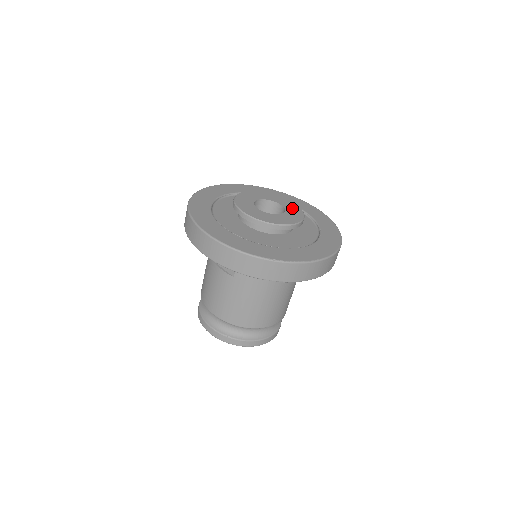
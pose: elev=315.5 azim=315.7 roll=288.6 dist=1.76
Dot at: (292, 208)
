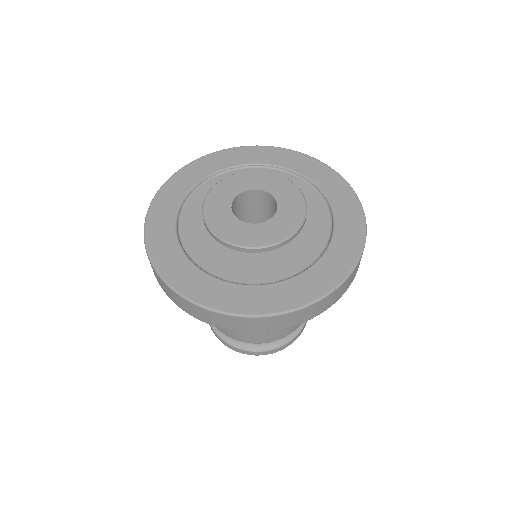
Dot at: (273, 184)
